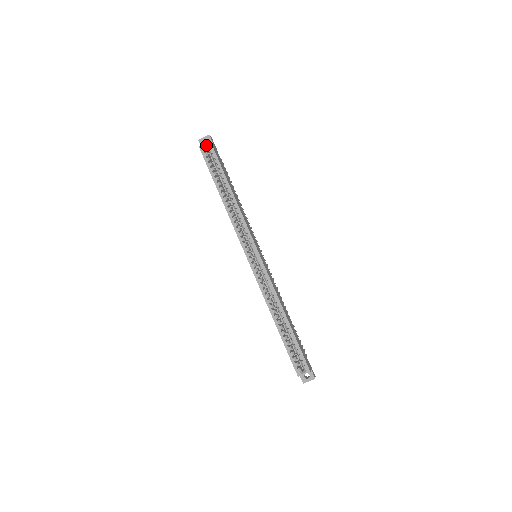
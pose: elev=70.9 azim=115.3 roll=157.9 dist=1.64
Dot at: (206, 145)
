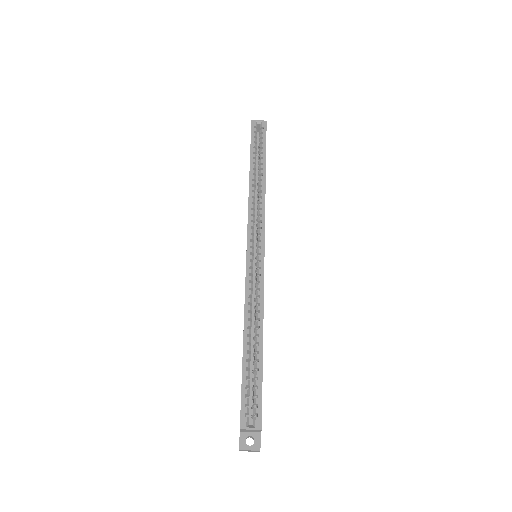
Dot at: (260, 123)
